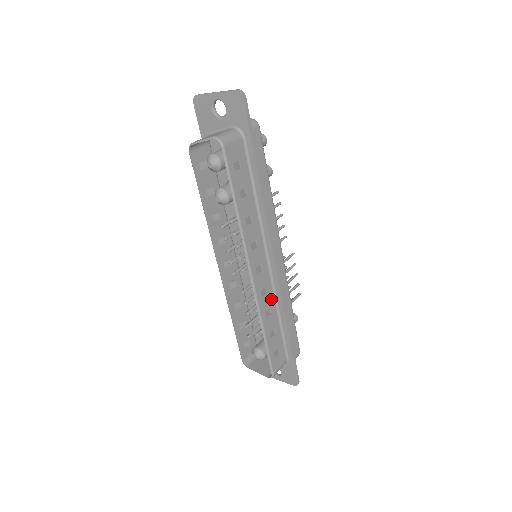
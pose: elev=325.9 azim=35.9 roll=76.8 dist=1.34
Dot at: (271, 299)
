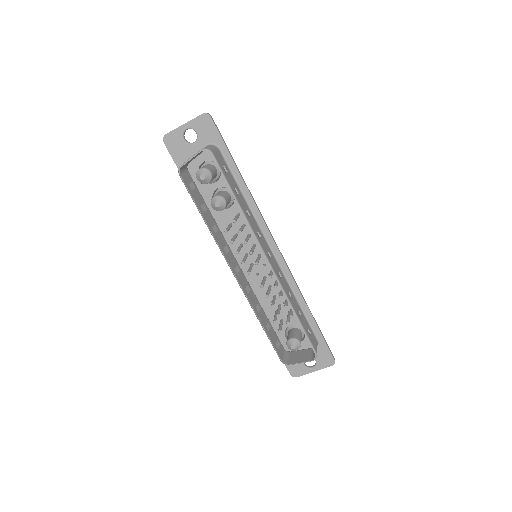
Dot at: (286, 284)
